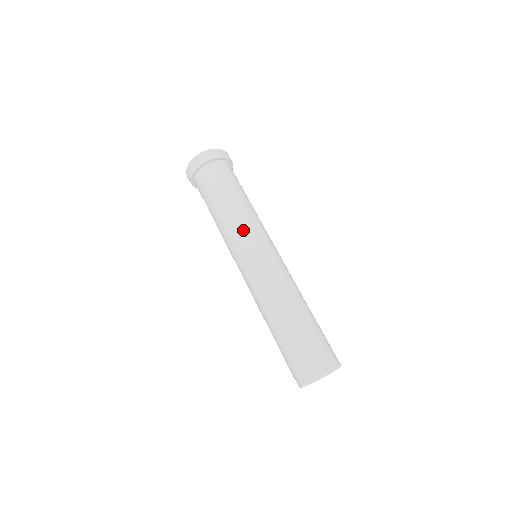
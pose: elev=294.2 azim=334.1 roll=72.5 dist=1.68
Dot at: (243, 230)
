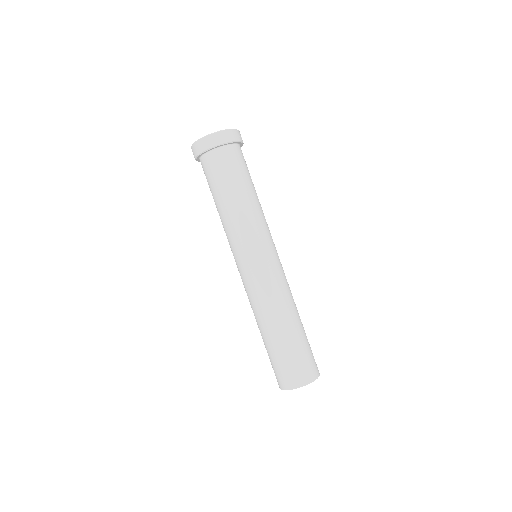
Dot at: (245, 235)
